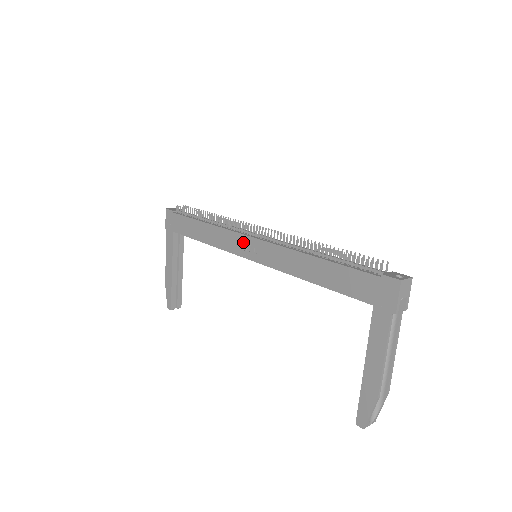
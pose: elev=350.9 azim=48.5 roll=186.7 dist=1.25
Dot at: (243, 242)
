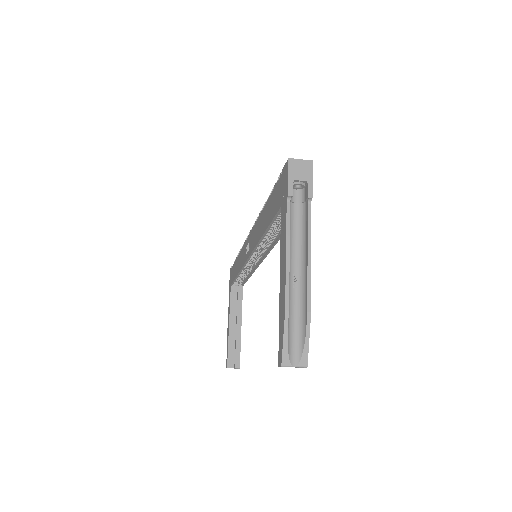
Dot at: (247, 247)
